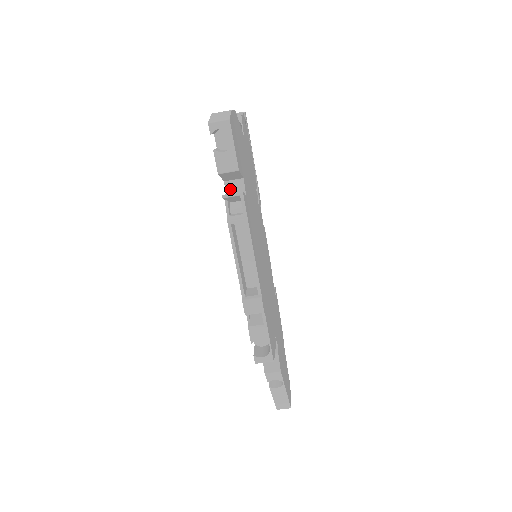
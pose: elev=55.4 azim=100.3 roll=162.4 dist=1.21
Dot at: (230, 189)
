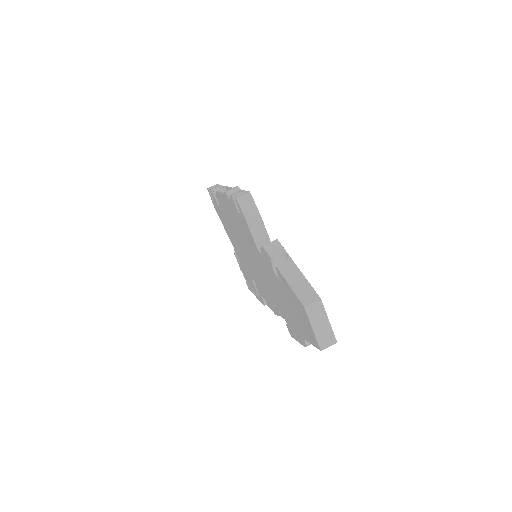
Dot at: occluded
